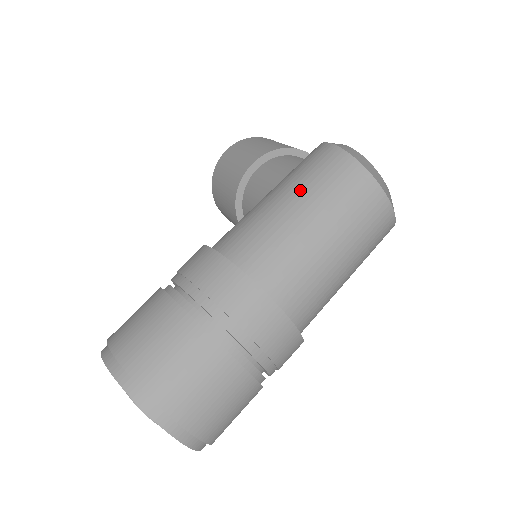
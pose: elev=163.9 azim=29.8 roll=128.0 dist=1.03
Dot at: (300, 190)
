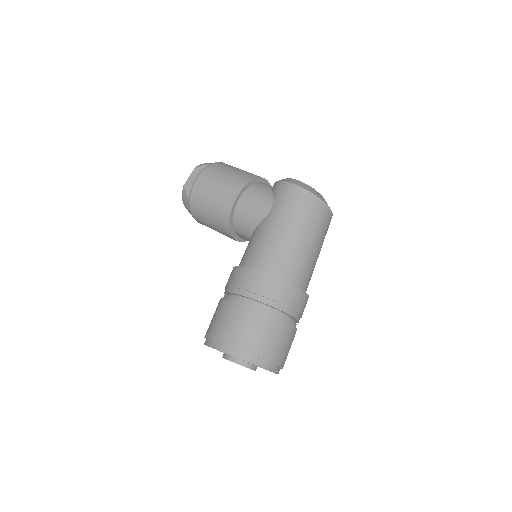
Dot at: (291, 221)
